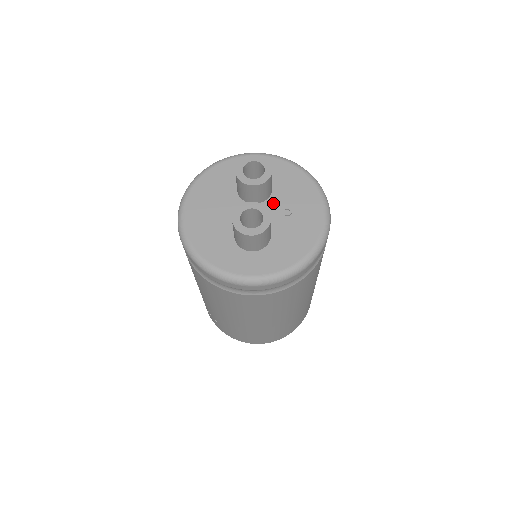
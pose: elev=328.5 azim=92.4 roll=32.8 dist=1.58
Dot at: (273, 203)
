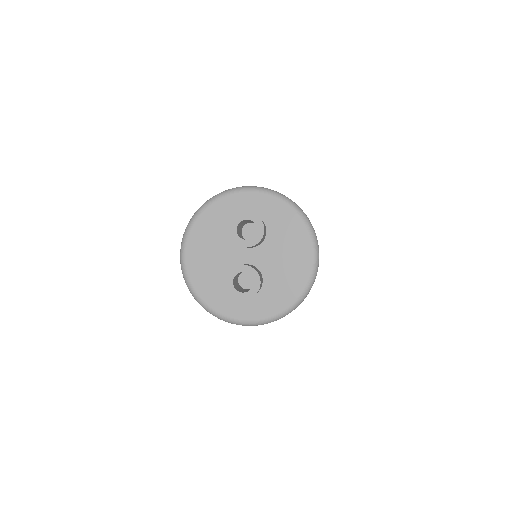
Dot at: (266, 248)
